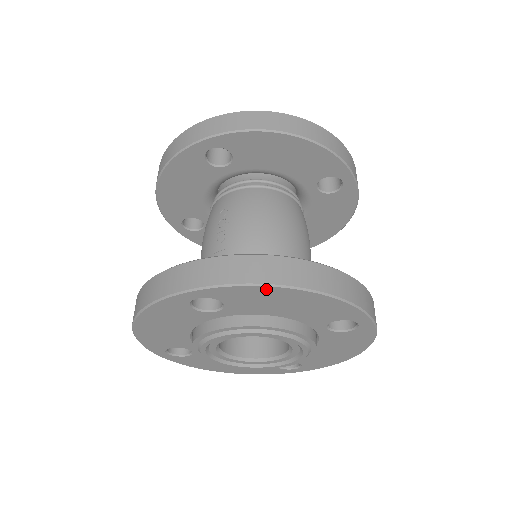
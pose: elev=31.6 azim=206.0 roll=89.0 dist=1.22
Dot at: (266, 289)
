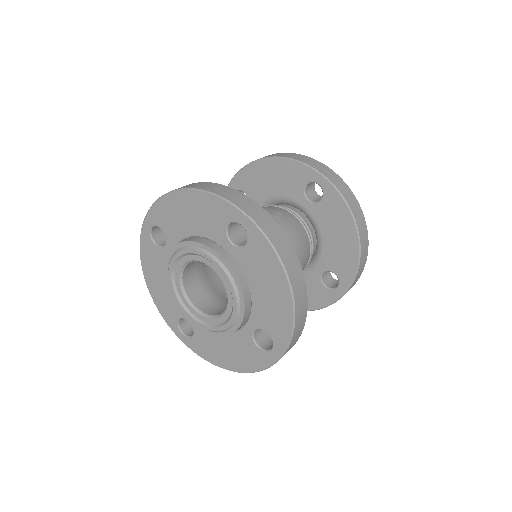
Dot at: (279, 267)
